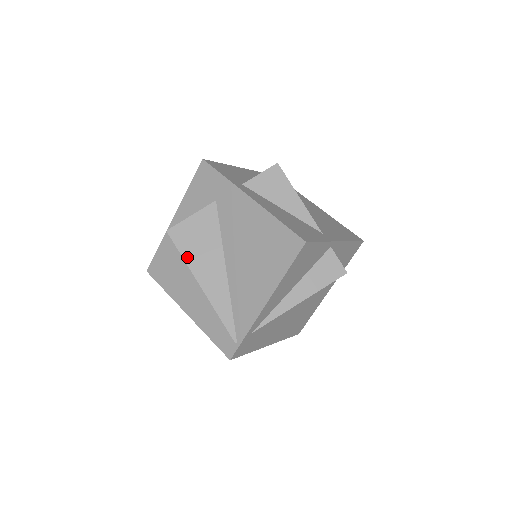
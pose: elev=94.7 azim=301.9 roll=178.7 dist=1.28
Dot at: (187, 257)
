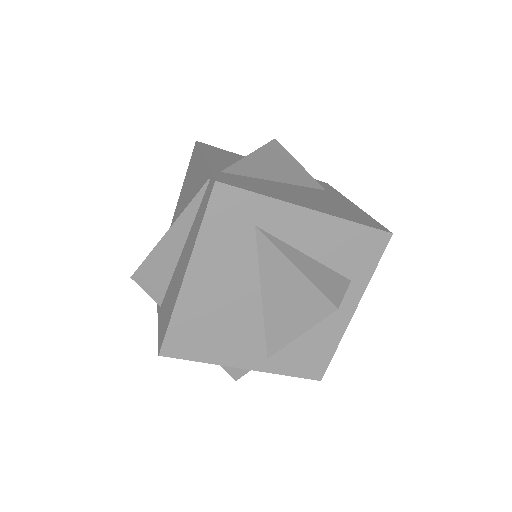
Dot at: (150, 254)
